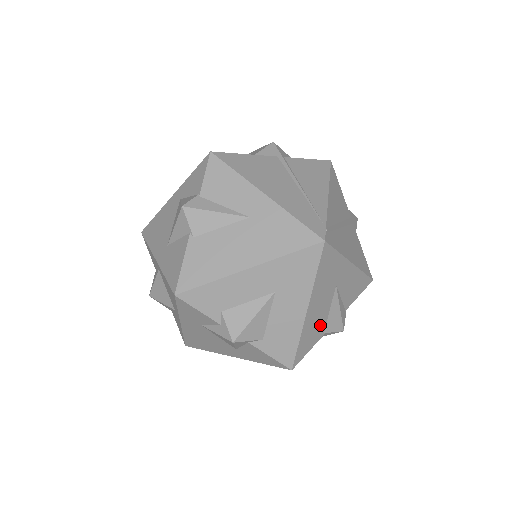
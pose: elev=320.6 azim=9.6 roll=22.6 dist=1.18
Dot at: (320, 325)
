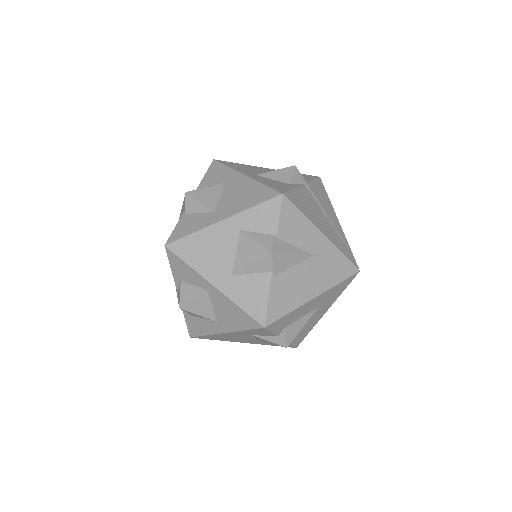
Dot at: occluded
